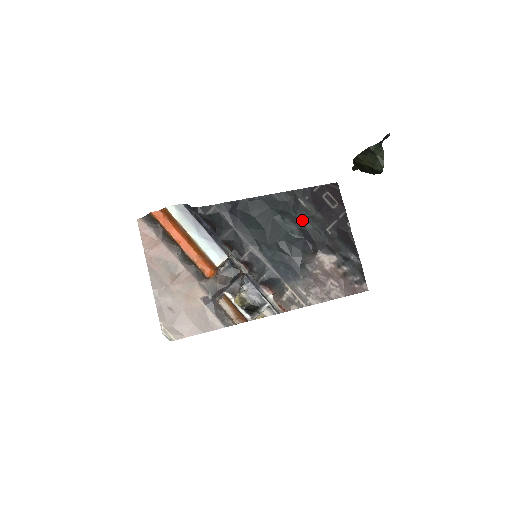
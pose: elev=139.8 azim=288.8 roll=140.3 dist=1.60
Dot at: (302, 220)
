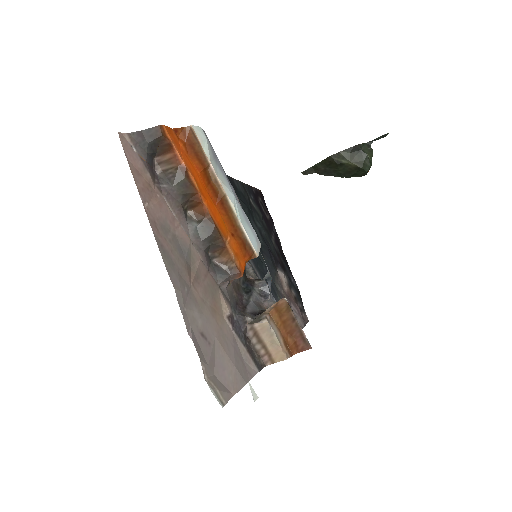
Dot at: (259, 223)
